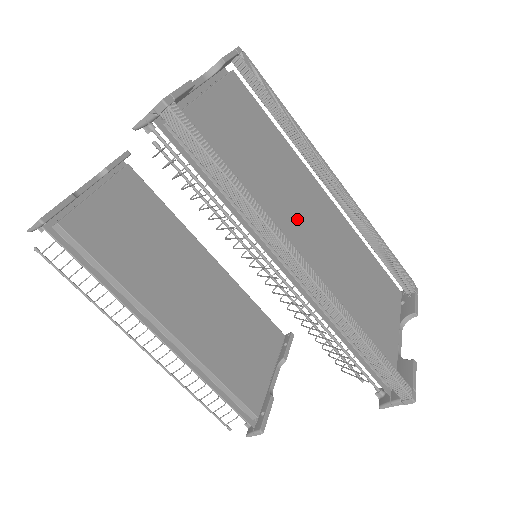
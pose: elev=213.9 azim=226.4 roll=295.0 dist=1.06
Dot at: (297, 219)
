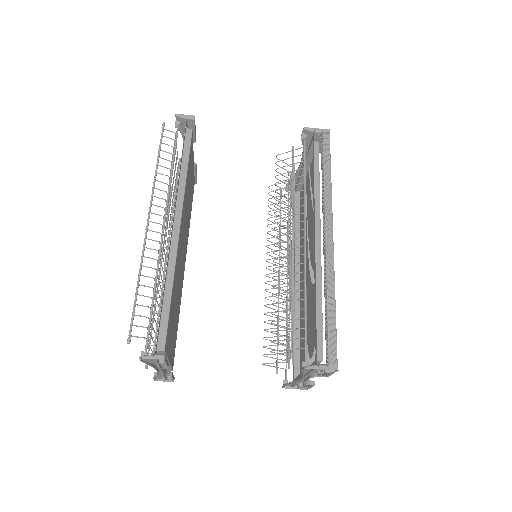
Dot at: (312, 242)
